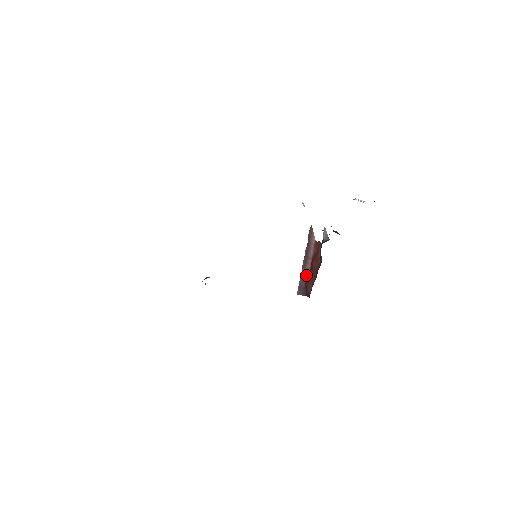
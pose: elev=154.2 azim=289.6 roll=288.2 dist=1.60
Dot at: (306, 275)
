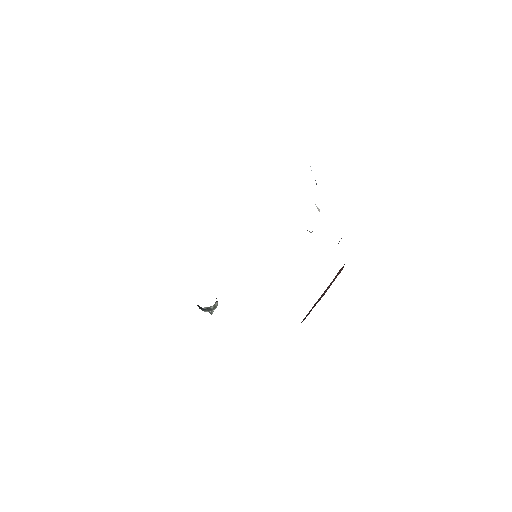
Dot at: occluded
